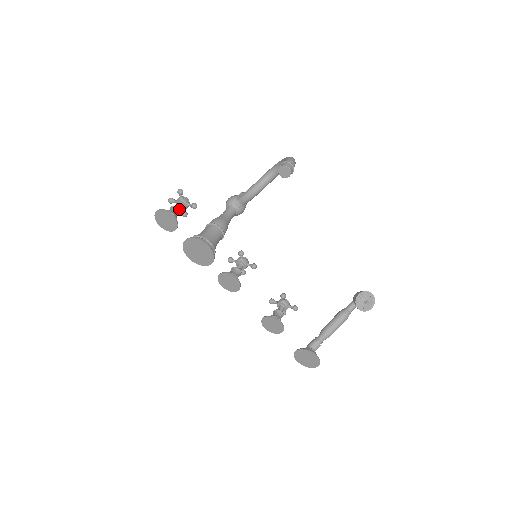
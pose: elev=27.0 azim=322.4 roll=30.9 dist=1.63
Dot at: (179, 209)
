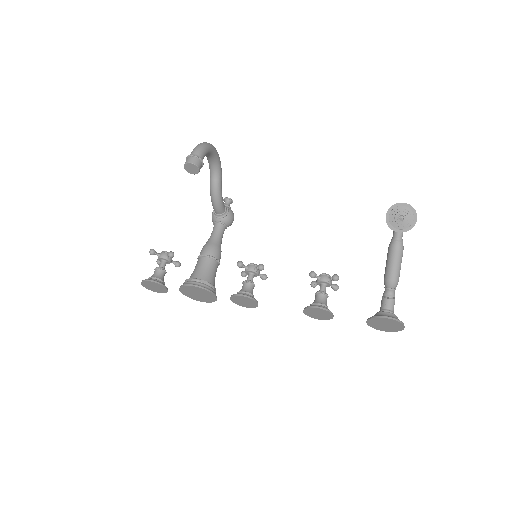
Dot at: (159, 268)
